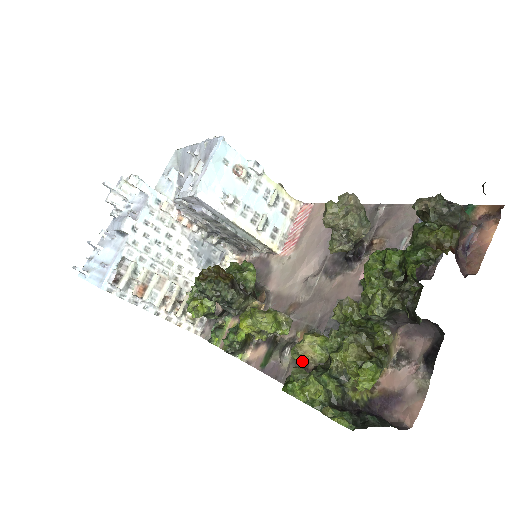
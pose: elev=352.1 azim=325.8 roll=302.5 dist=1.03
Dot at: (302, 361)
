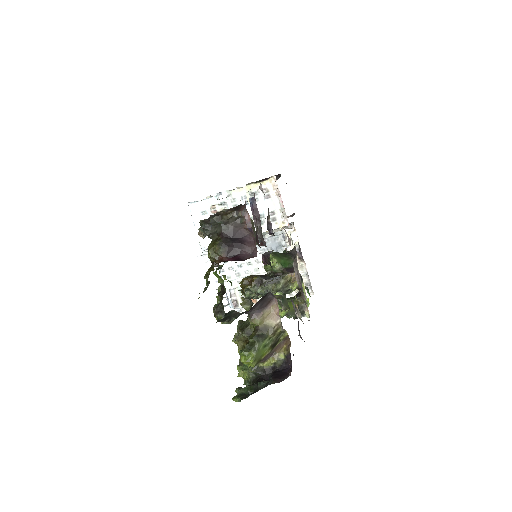
Dot at: occluded
